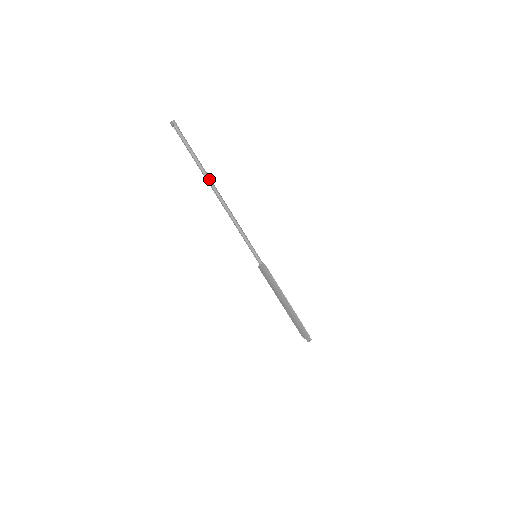
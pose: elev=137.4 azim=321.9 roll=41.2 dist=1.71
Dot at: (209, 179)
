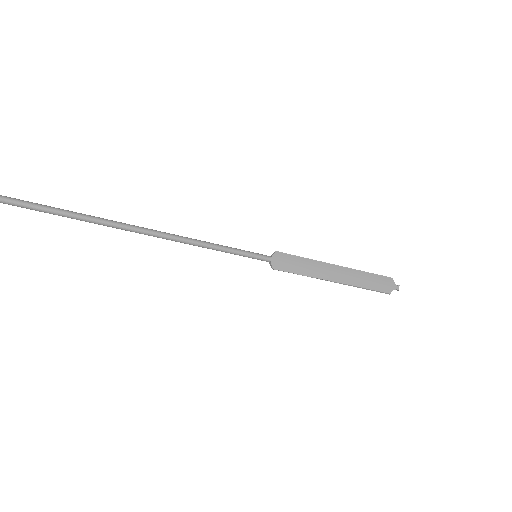
Dot at: (108, 220)
